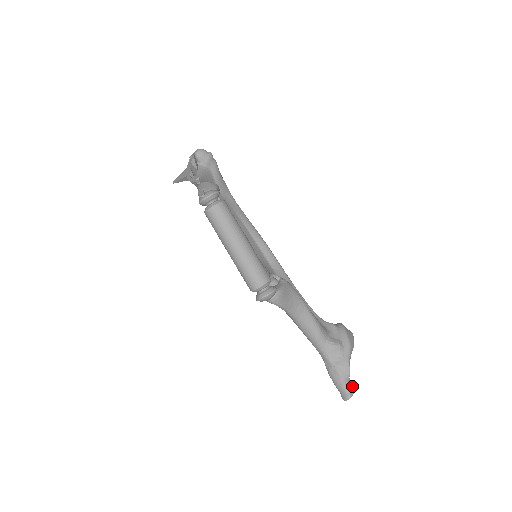
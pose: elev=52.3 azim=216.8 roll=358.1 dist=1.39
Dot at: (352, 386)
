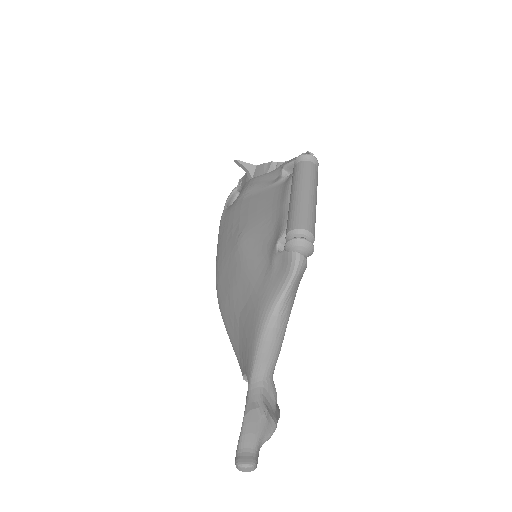
Dot at: occluded
